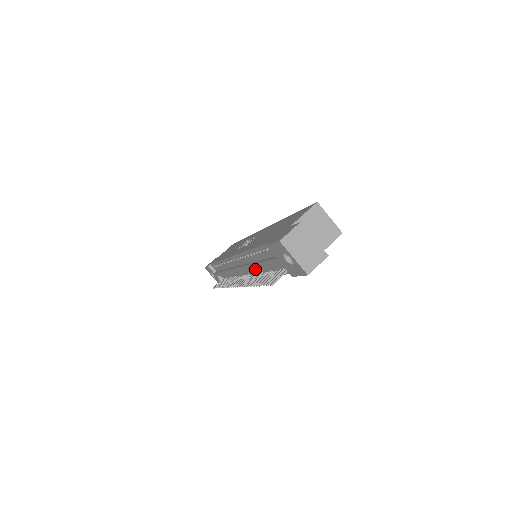
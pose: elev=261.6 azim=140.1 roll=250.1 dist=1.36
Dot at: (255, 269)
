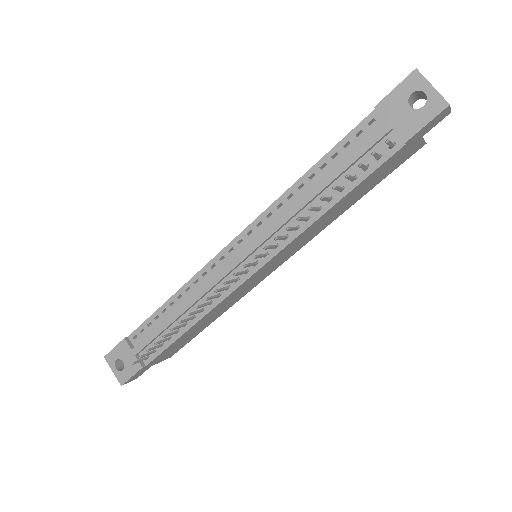
Dot at: (289, 225)
